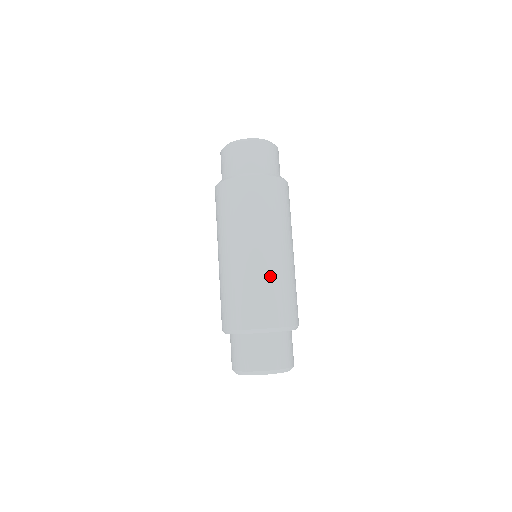
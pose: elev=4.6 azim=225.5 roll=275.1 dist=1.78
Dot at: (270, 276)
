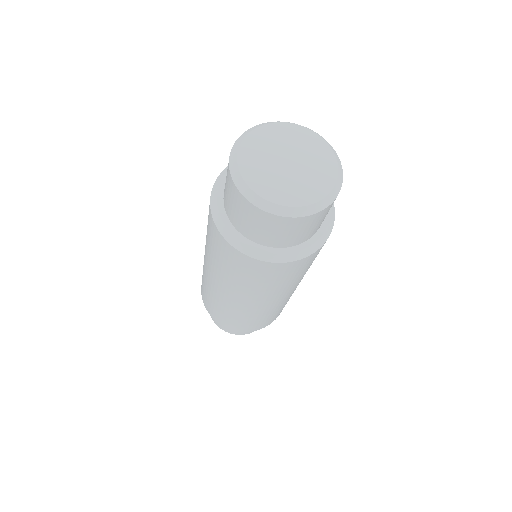
Dot at: (248, 315)
